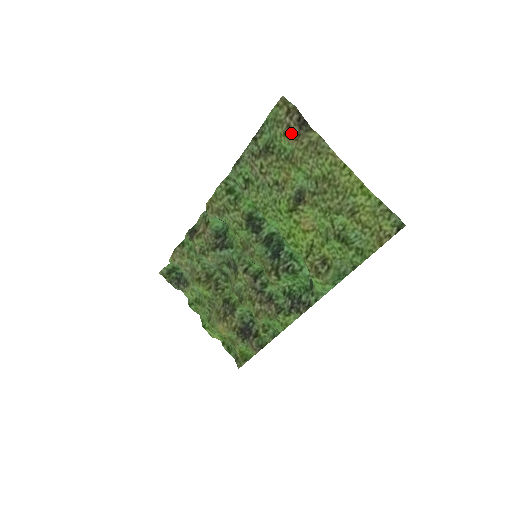
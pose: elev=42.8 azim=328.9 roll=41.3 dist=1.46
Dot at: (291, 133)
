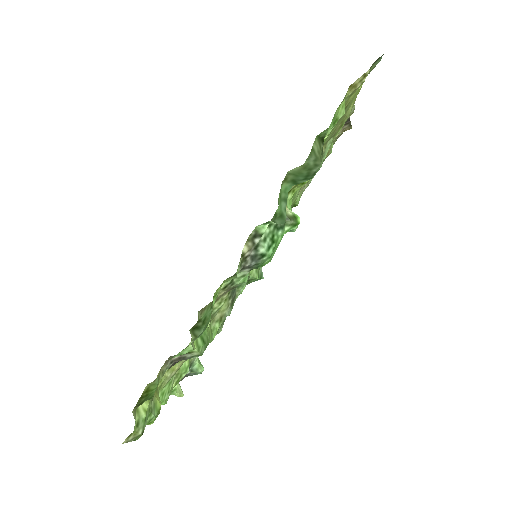
Dot at: (337, 135)
